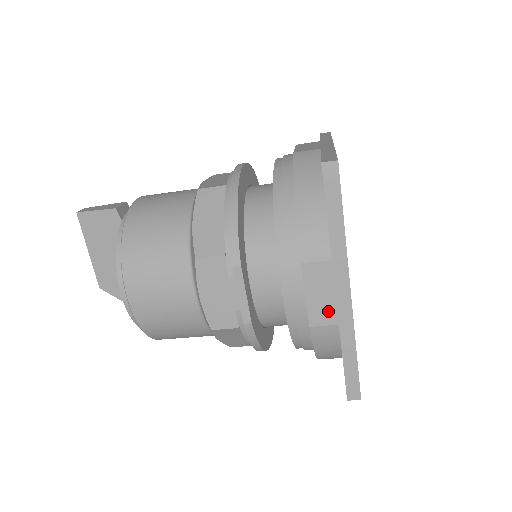
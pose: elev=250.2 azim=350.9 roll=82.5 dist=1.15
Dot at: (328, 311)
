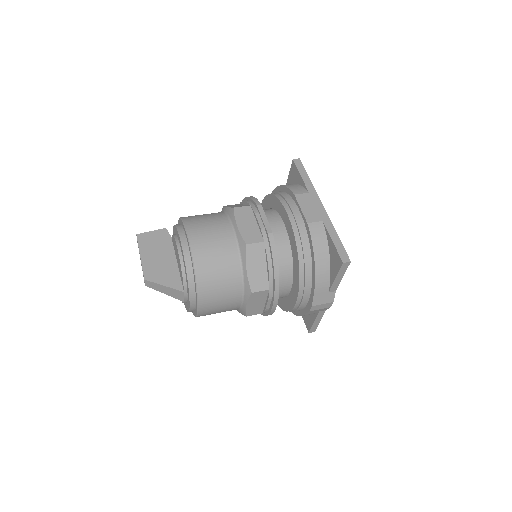
Dot at: (315, 215)
